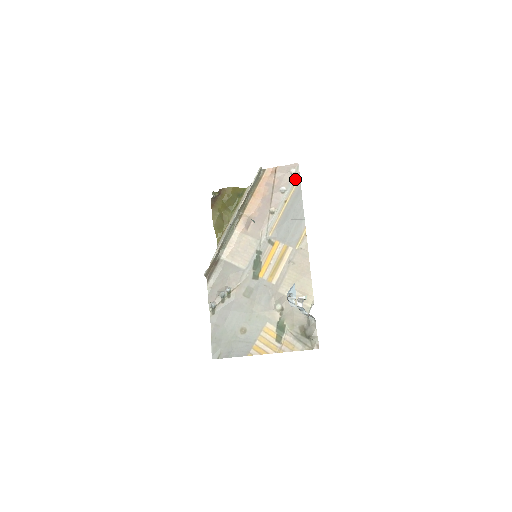
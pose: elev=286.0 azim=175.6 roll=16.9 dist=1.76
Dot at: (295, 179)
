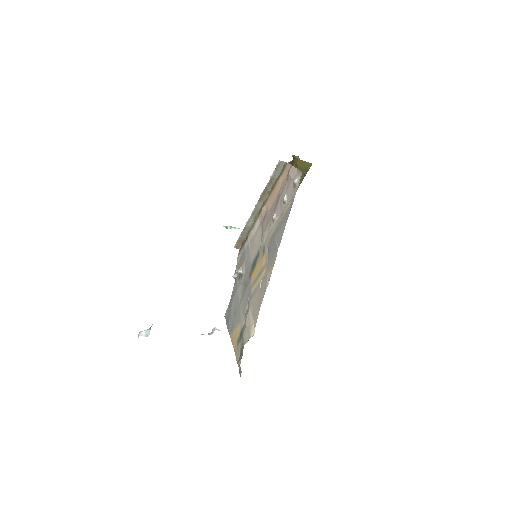
Dot at: (294, 192)
